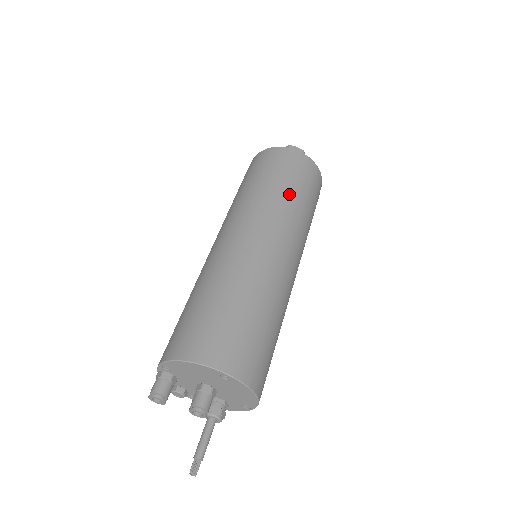
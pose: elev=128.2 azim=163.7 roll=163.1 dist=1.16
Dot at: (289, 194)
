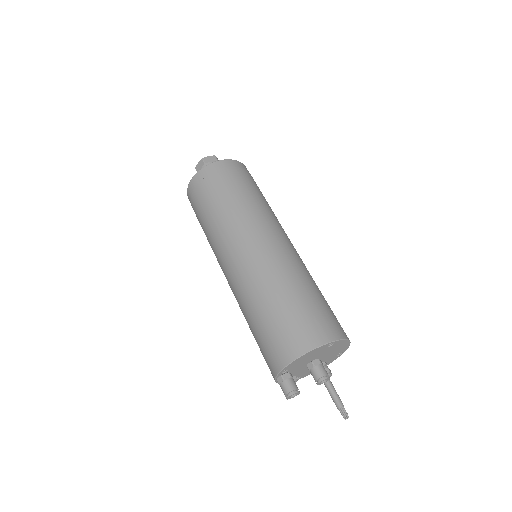
Dot at: (249, 197)
